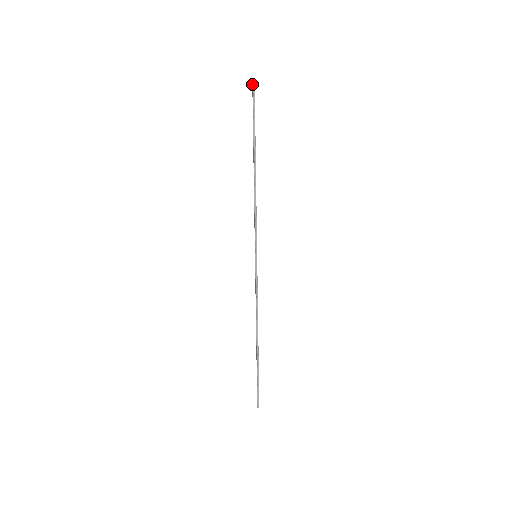
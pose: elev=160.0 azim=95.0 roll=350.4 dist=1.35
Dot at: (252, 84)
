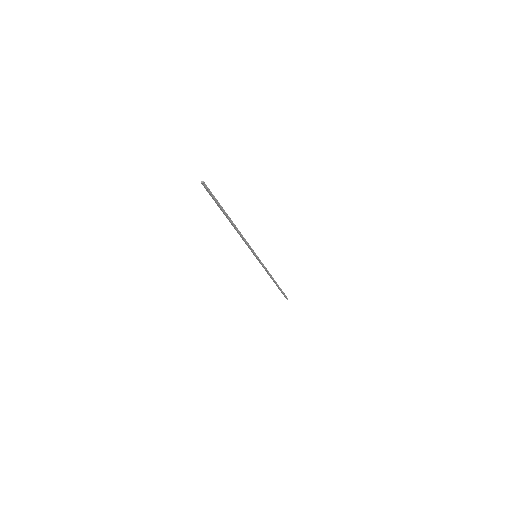
Dot at: (202, 184)
